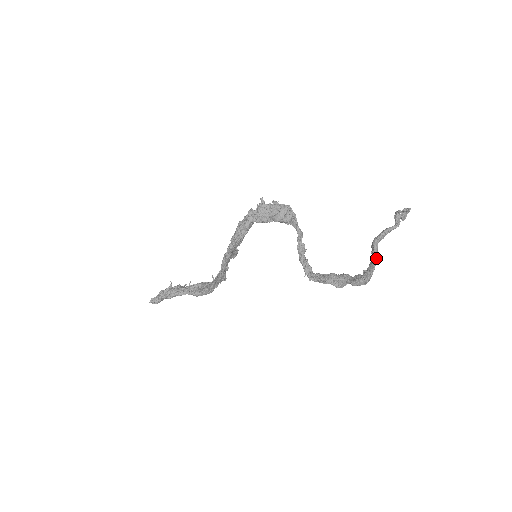
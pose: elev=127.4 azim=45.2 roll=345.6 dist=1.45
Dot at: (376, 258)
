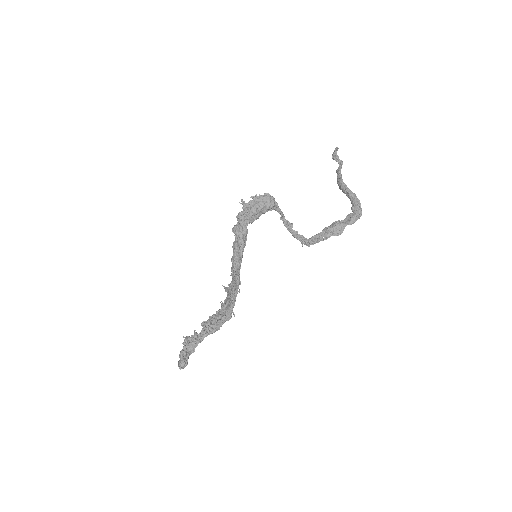
Dot at: (353, 194)
